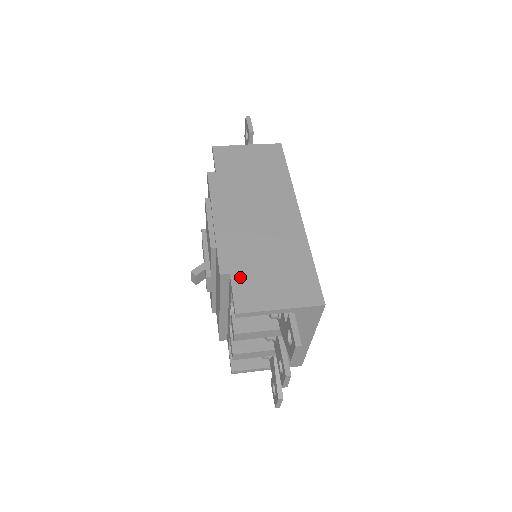
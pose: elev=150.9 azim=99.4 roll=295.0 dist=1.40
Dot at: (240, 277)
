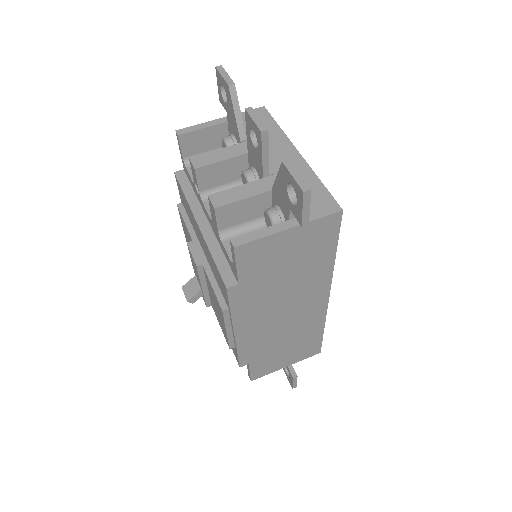
Dot at: (257, 363)
